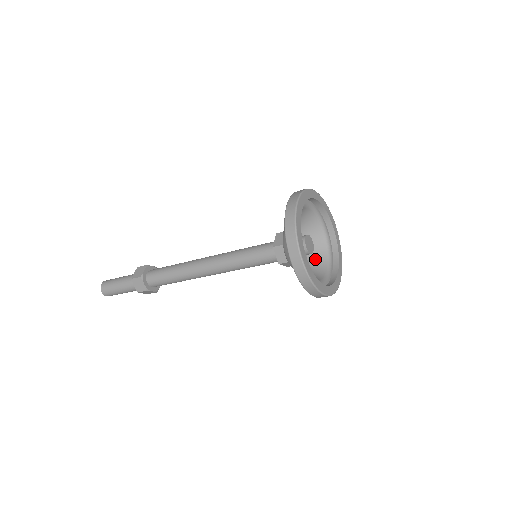
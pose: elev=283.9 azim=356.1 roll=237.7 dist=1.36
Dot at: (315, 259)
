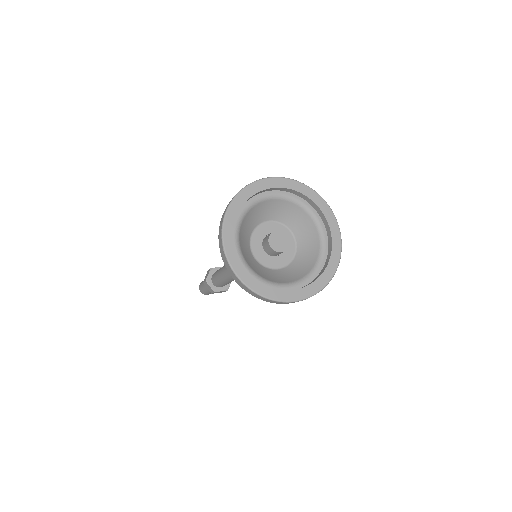
Dot at: (295, 221)
